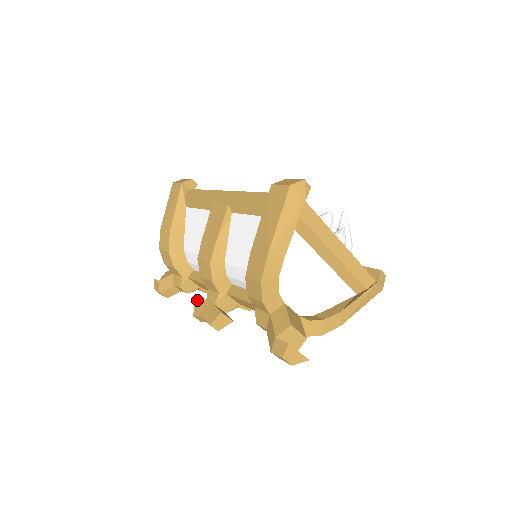
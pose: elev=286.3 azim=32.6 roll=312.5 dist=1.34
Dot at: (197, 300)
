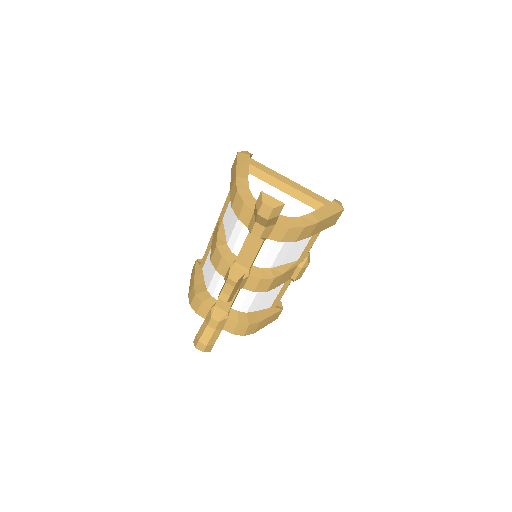
Dot at: occluded
